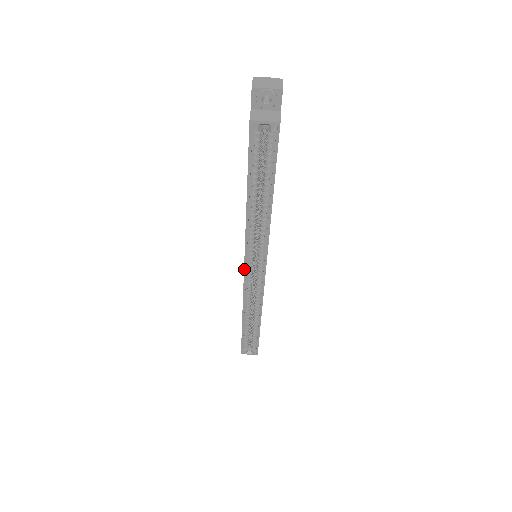
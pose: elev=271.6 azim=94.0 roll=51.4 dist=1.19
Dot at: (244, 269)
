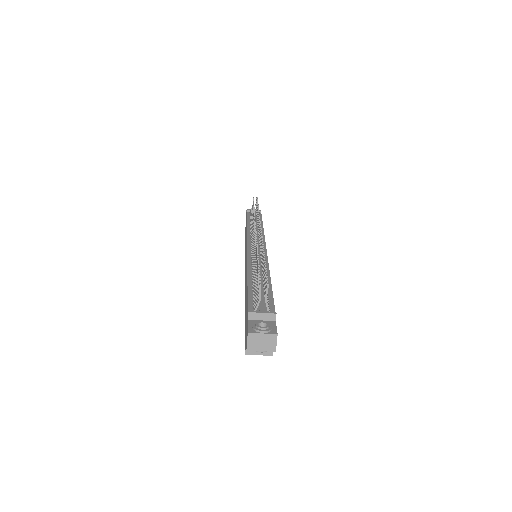
Dot at: occluded
